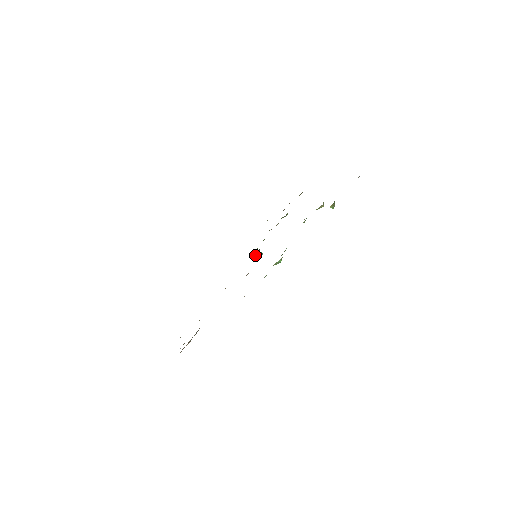
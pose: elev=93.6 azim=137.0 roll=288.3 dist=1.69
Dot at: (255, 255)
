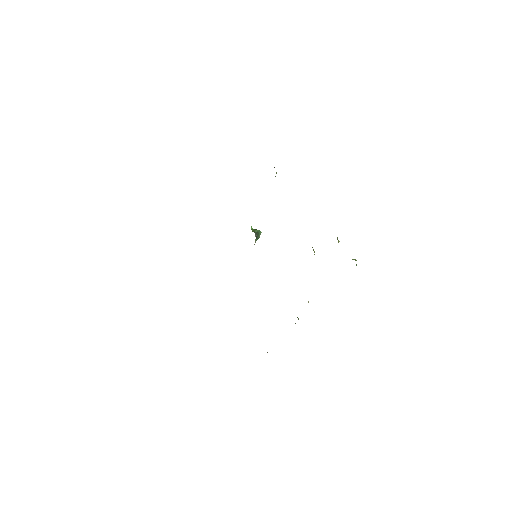
Dot at: occluded
